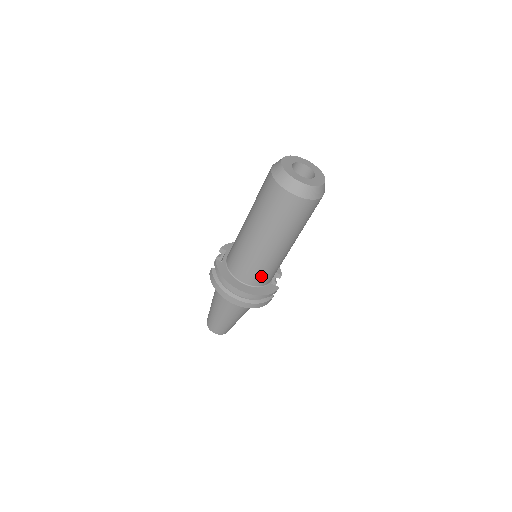
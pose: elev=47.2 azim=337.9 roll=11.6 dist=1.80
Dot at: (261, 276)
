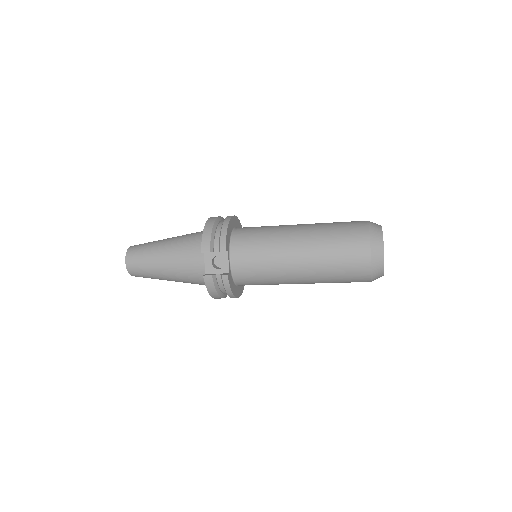
Dot at: occluded
